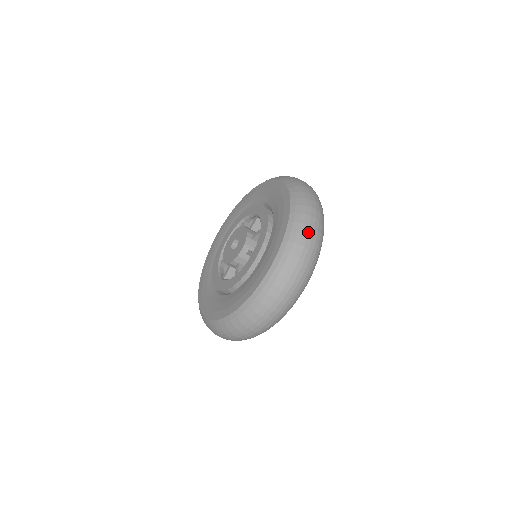
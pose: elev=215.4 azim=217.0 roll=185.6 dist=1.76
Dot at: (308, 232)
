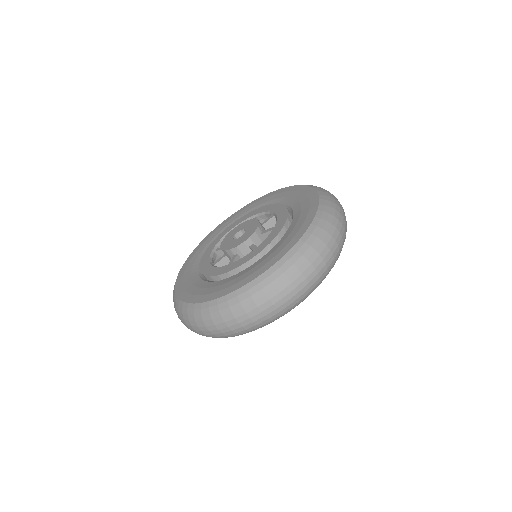
Dot at: (262, 304)
